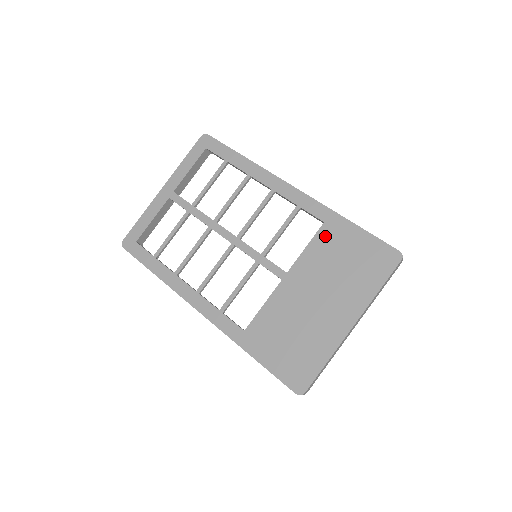
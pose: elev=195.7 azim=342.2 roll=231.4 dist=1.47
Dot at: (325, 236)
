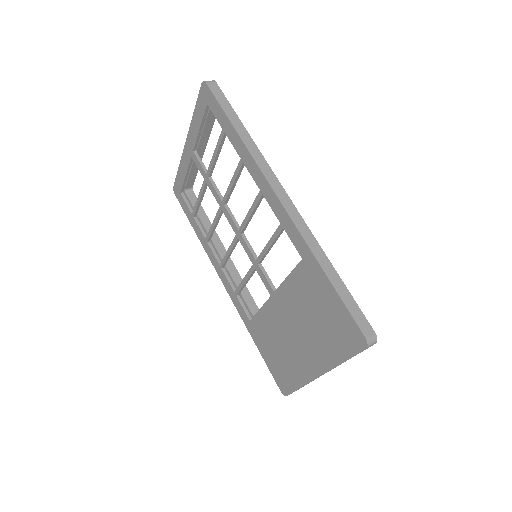
Dot at: (302, 275)
